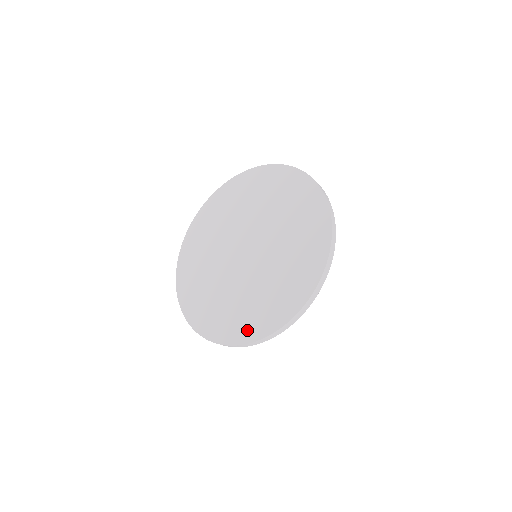
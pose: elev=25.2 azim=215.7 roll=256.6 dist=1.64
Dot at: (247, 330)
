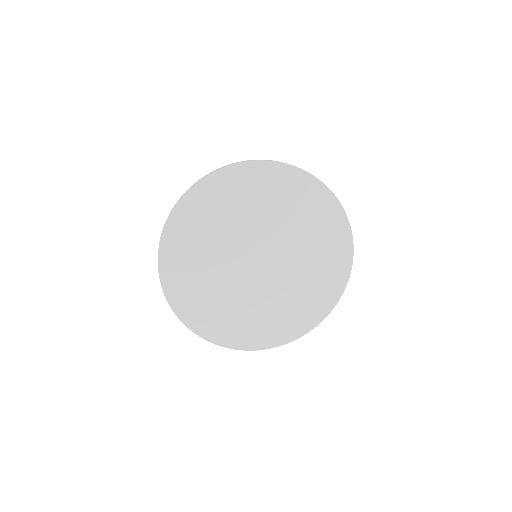
Dot at: (305, 322)
